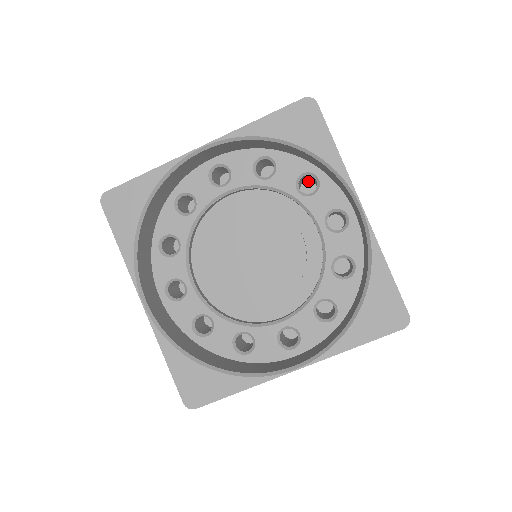
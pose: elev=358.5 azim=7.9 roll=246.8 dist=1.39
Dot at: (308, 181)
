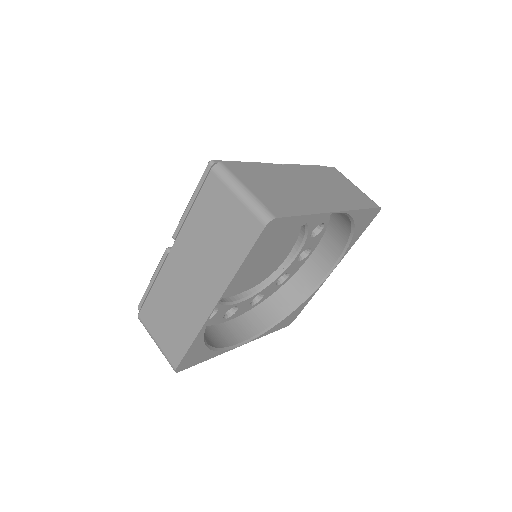
Dot at: occluded
